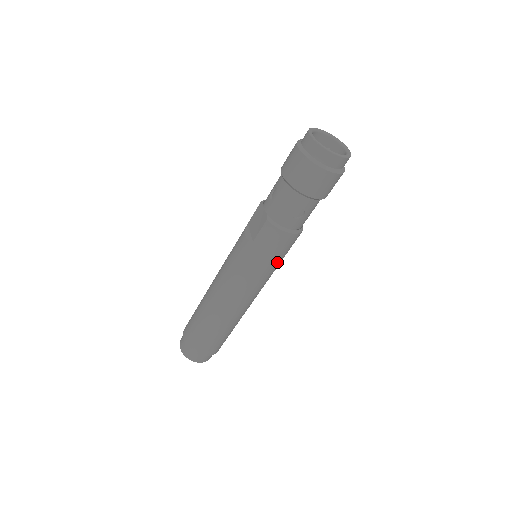
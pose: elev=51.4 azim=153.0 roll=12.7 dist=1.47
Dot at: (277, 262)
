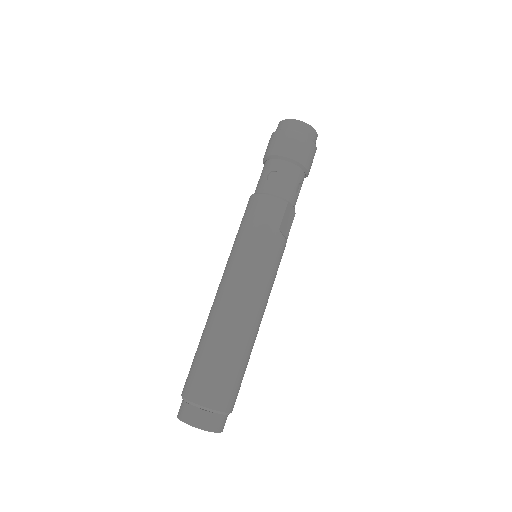
Dot at: (264, 236)
